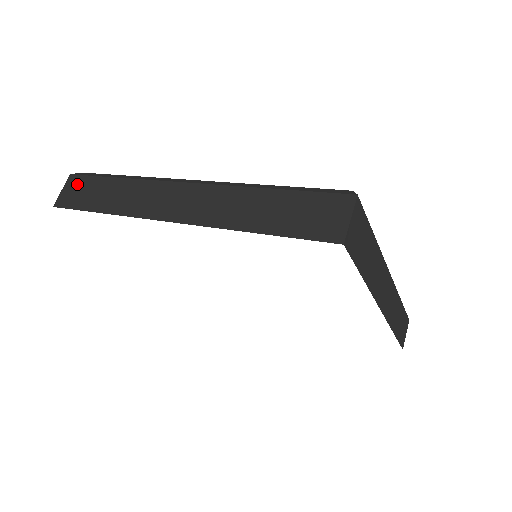
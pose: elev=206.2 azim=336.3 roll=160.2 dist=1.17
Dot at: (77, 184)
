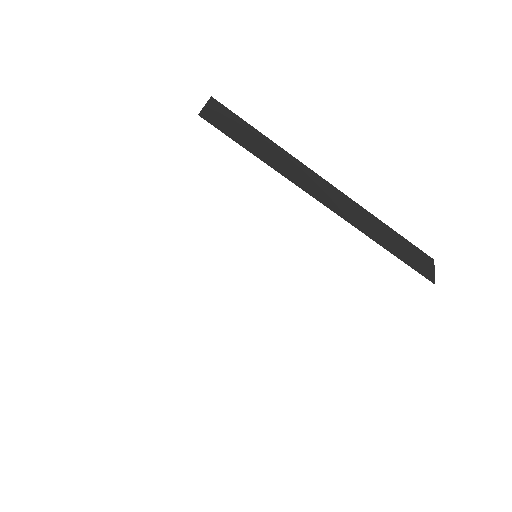
Dot at: (224, 113)
